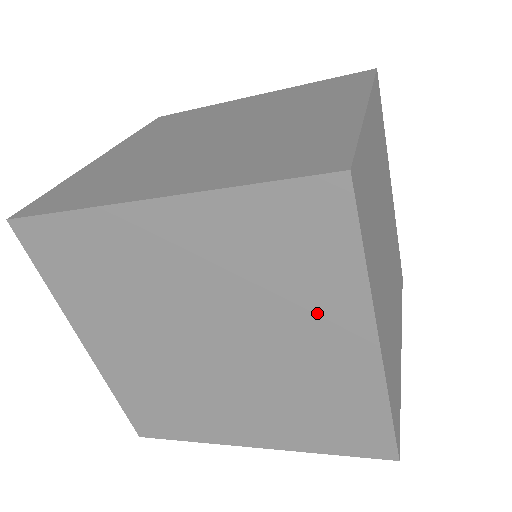
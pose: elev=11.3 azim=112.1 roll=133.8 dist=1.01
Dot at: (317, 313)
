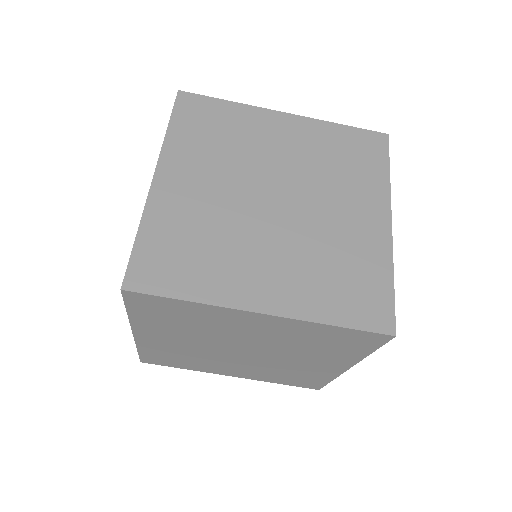
Dot at: (358, 193)
